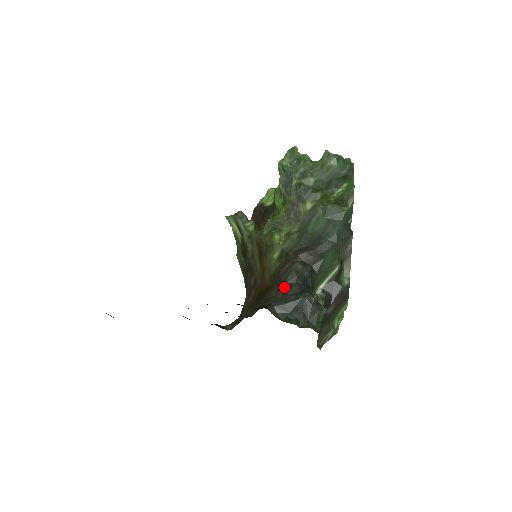
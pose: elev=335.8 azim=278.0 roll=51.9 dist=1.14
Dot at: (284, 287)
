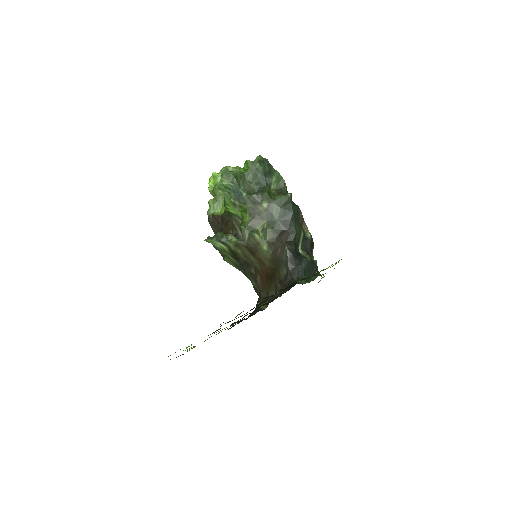
Dot at: (290, 264)
